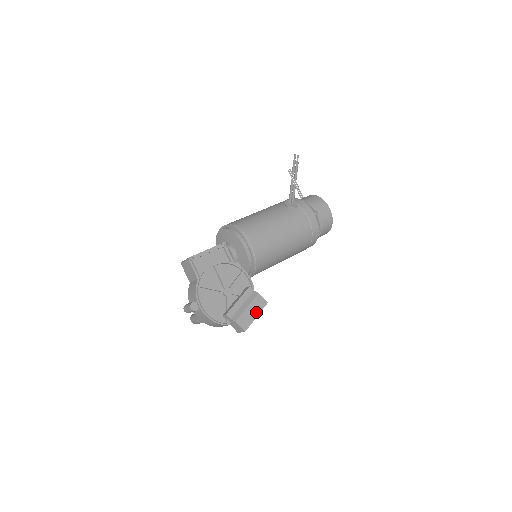
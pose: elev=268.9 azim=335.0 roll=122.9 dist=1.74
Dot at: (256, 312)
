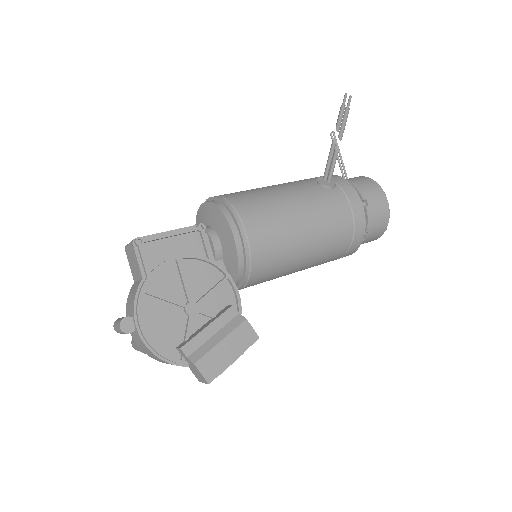
Dot at: (236, 351)
